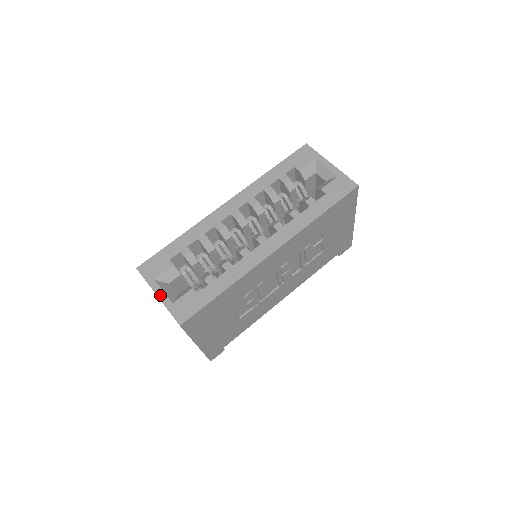
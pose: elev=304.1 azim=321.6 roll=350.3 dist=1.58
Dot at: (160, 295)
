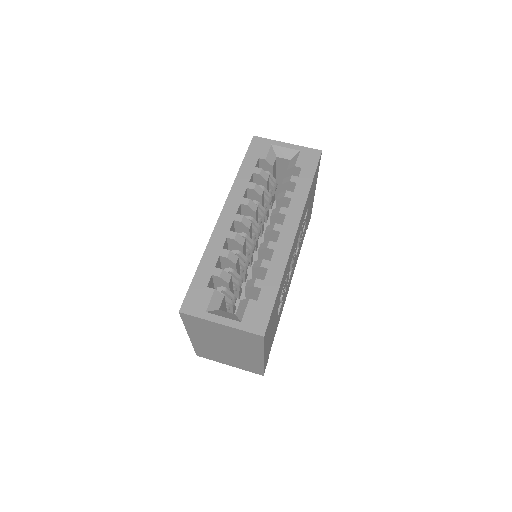
Dot at: (223, 322)
